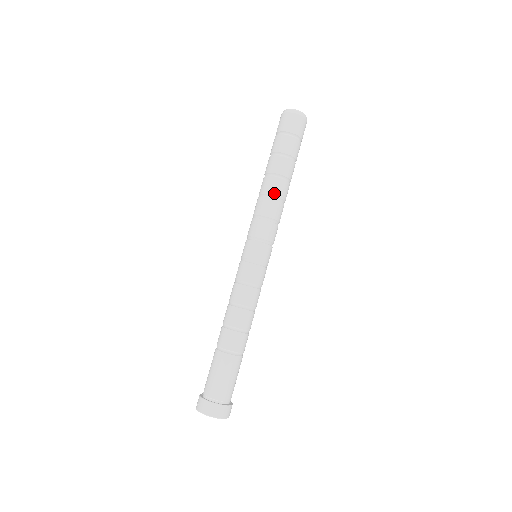
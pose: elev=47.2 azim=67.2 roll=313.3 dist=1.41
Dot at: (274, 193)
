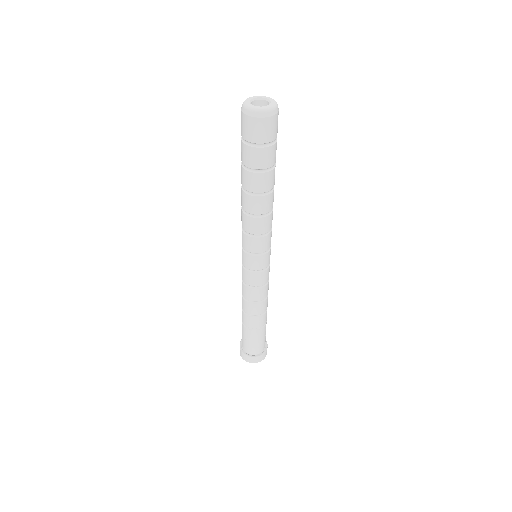
Dot at: (254, 212)
